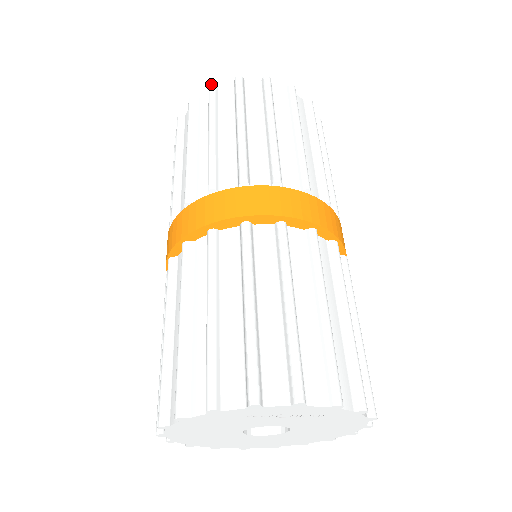
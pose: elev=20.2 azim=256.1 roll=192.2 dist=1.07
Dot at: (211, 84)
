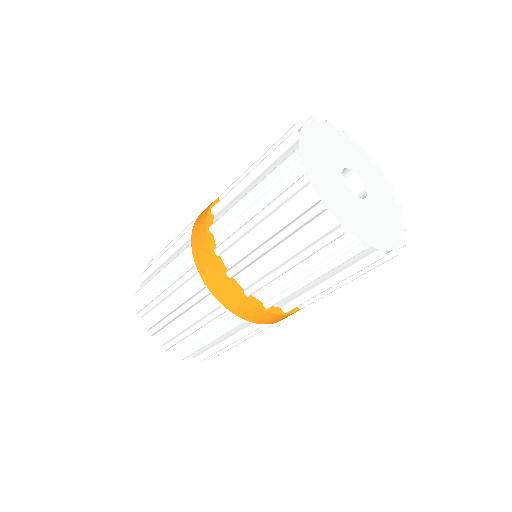
Dot at: occluded
